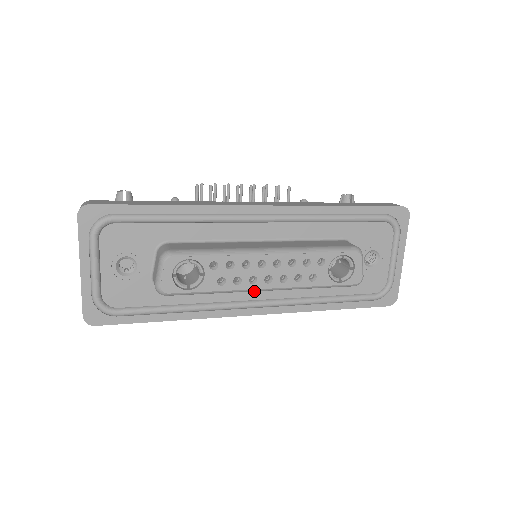
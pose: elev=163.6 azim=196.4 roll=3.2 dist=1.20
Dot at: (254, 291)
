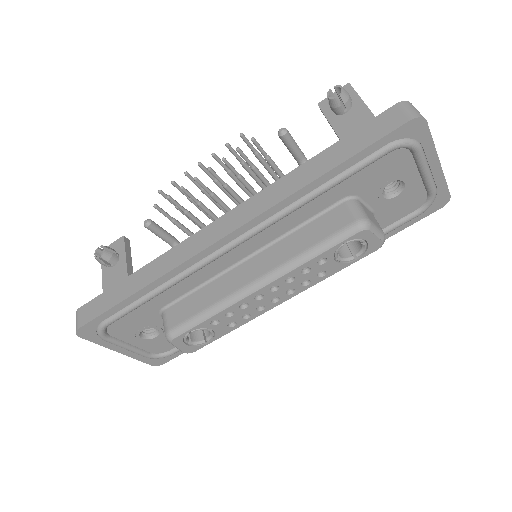
Dot at: occluded
